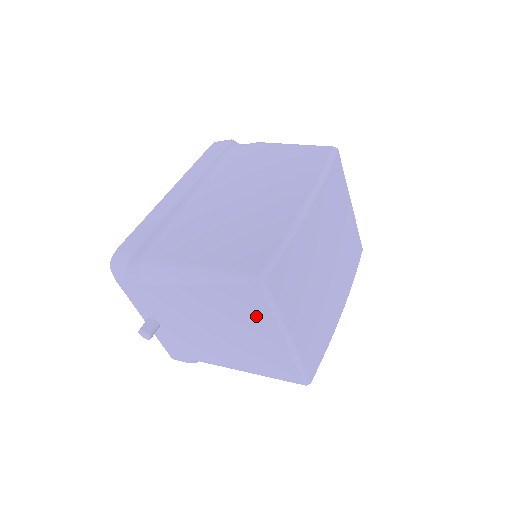
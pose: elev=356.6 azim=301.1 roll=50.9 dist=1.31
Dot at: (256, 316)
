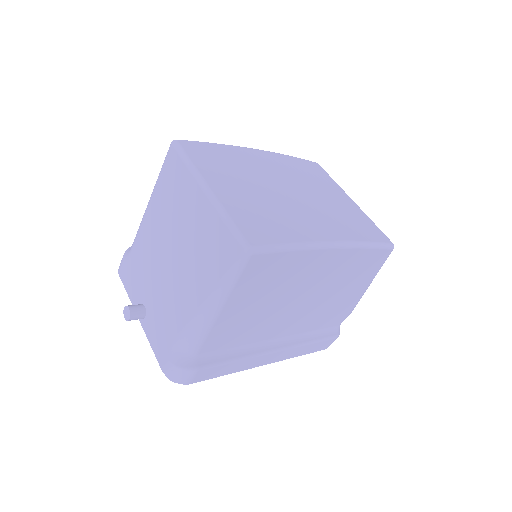
Dot at: (182, 187)
